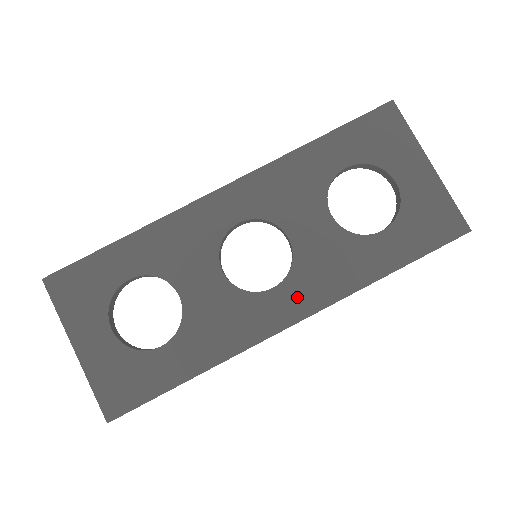
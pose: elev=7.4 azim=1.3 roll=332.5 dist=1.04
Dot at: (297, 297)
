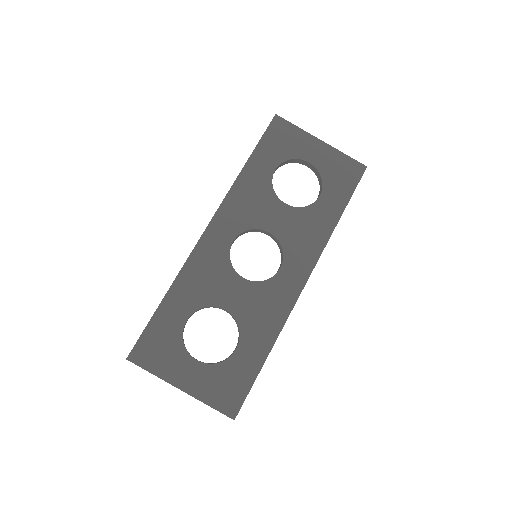
Dot at: (298, 265)
